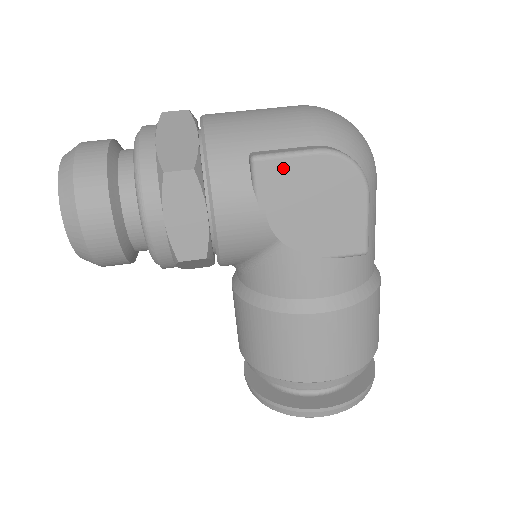
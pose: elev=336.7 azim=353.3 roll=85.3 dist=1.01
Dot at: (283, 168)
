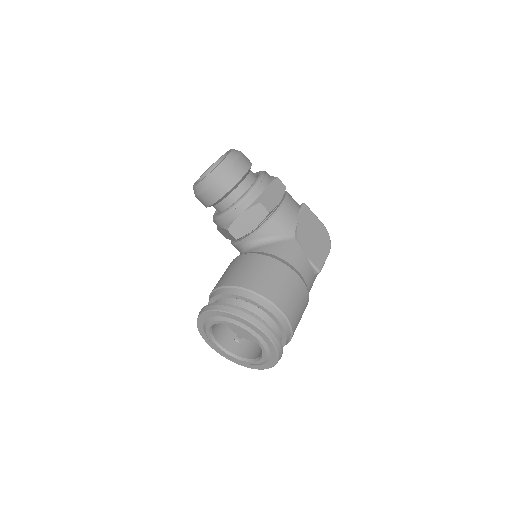
Dot at: (311, 215)
